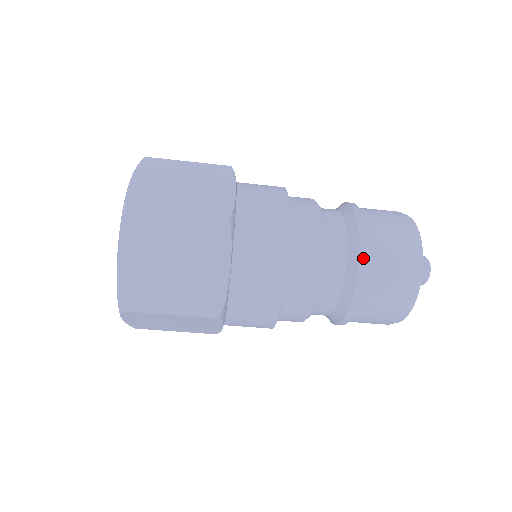
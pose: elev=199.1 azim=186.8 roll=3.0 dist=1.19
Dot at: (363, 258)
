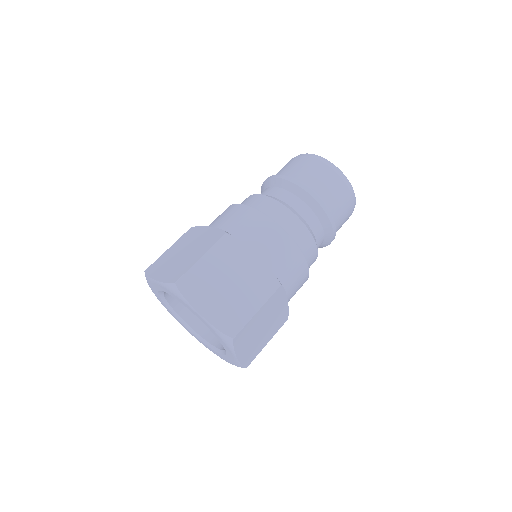
Dot at: (333, 223)
